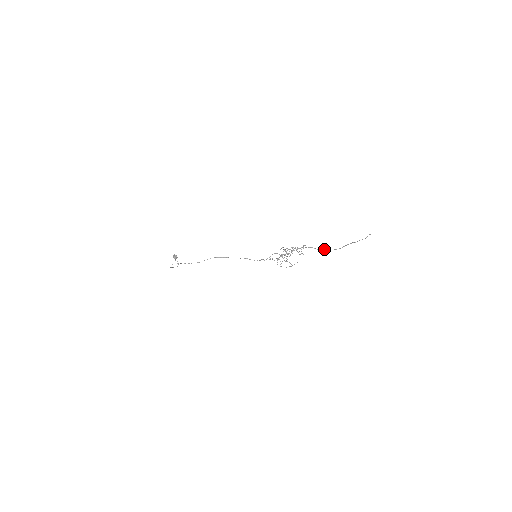
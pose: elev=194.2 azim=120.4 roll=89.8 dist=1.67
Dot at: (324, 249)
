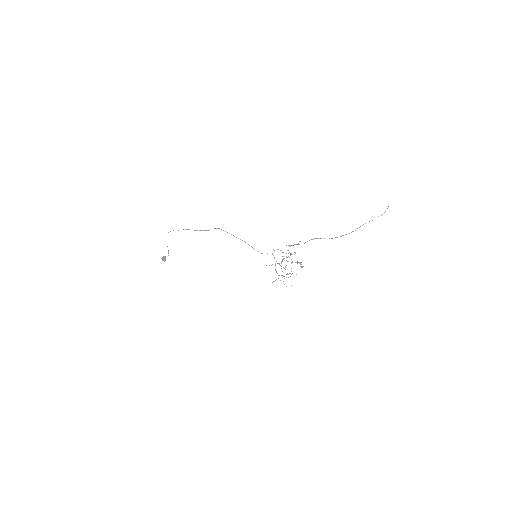
Dot at: occluded
